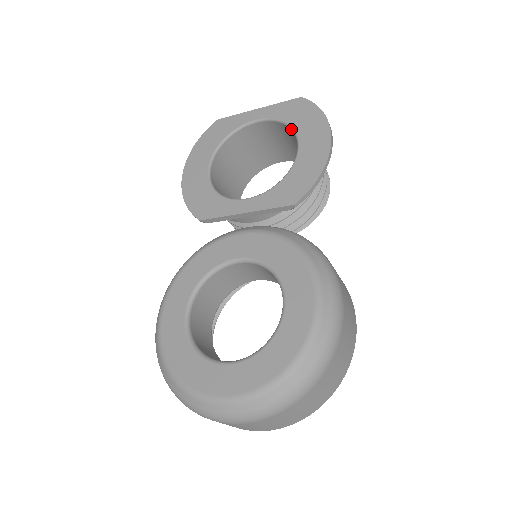
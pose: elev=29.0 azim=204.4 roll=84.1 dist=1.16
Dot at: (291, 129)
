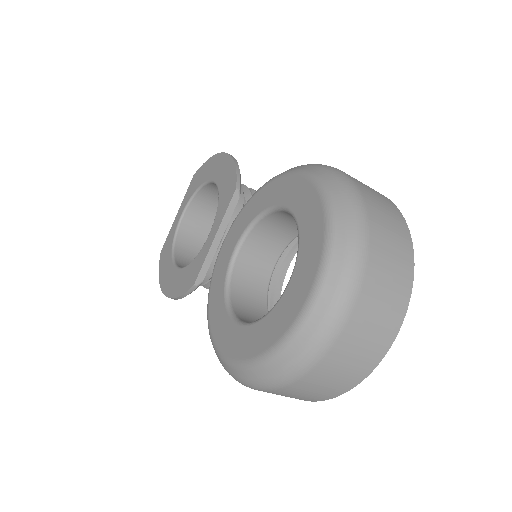
Dot at: (202, 187)
